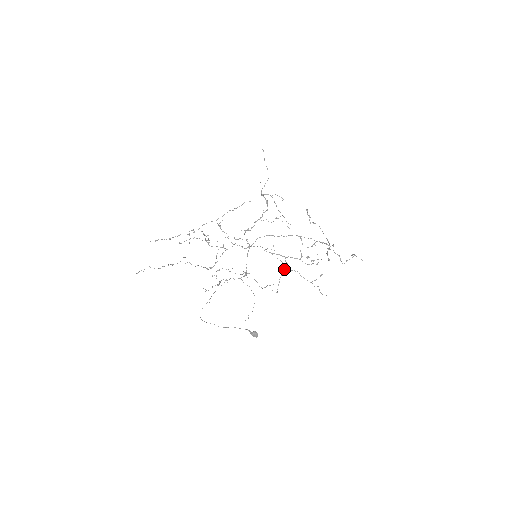
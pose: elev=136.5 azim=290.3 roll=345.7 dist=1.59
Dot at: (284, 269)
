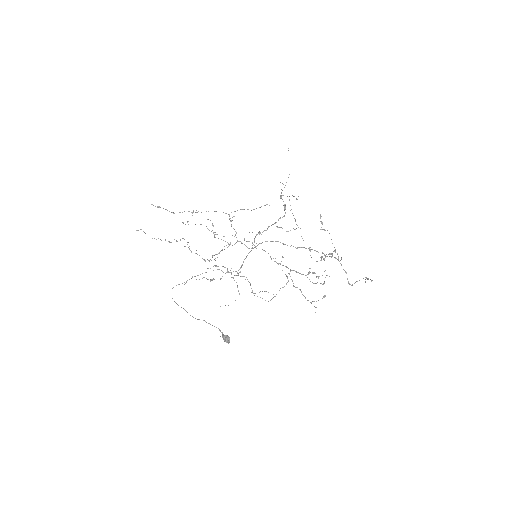
Dot at: (286, 283)
